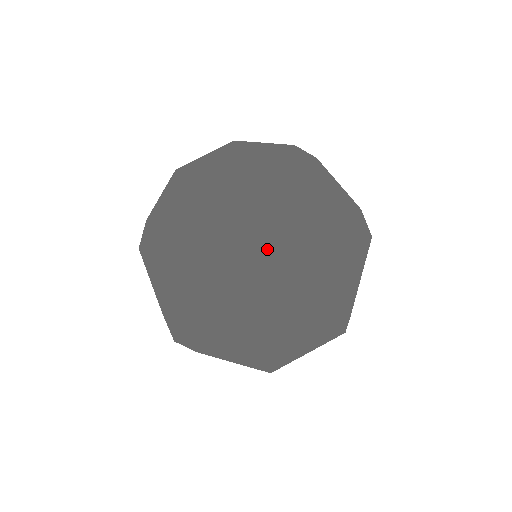
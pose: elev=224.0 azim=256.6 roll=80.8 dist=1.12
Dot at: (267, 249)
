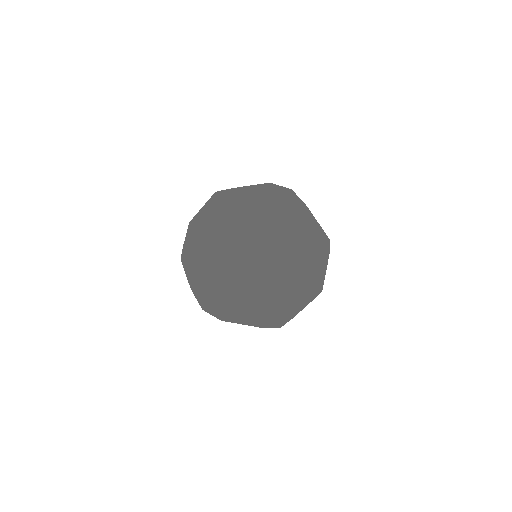
Dot at: (245, 234)
